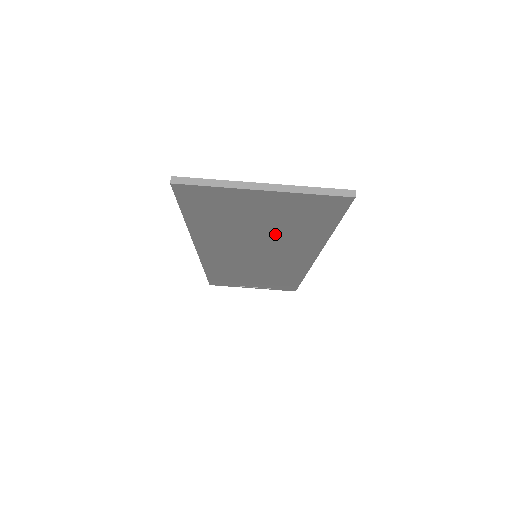
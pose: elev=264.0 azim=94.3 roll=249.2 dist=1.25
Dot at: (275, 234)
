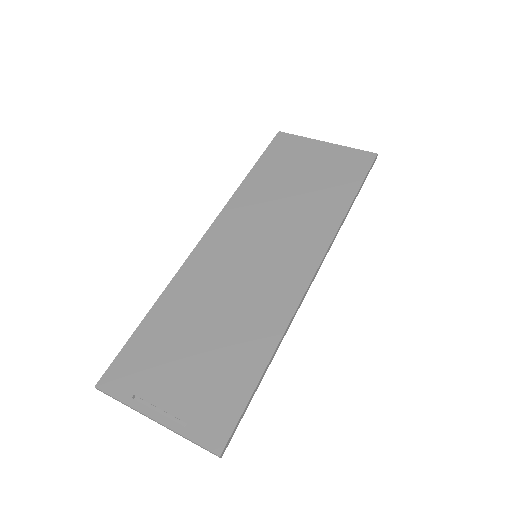
Dot at: (305, 199)
